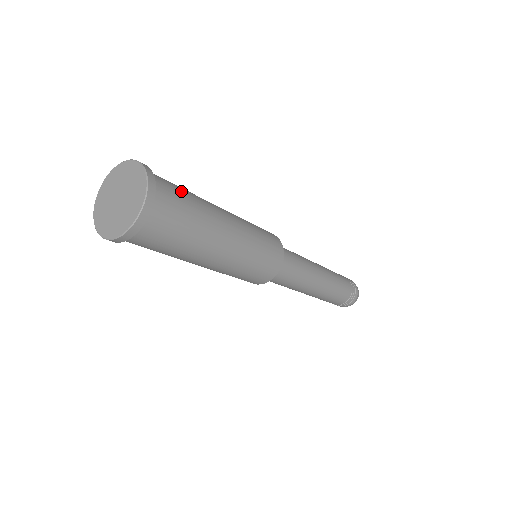
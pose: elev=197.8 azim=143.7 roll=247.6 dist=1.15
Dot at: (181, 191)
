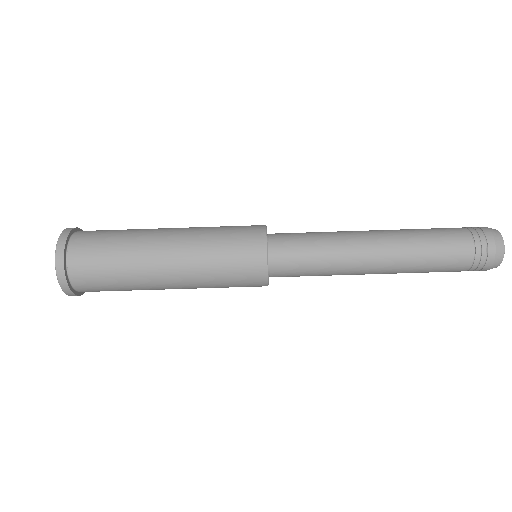
Dot at: (111, 230)
